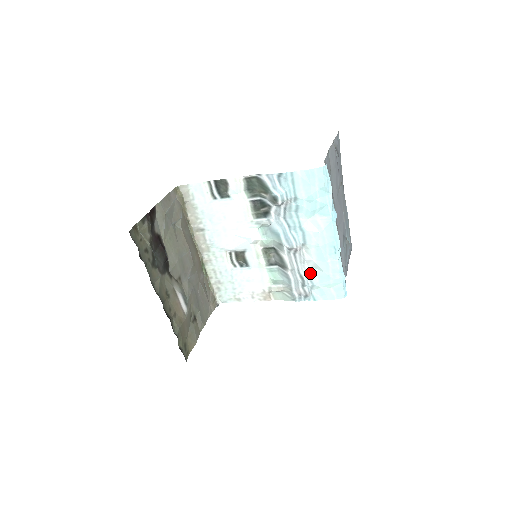
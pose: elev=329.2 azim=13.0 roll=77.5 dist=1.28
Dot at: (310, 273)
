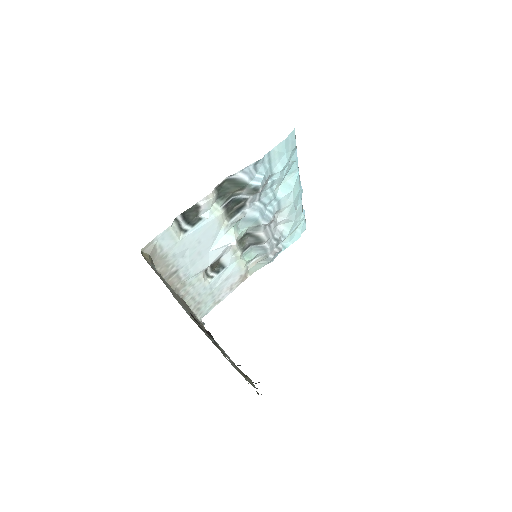
Dot at: (281, 231)
